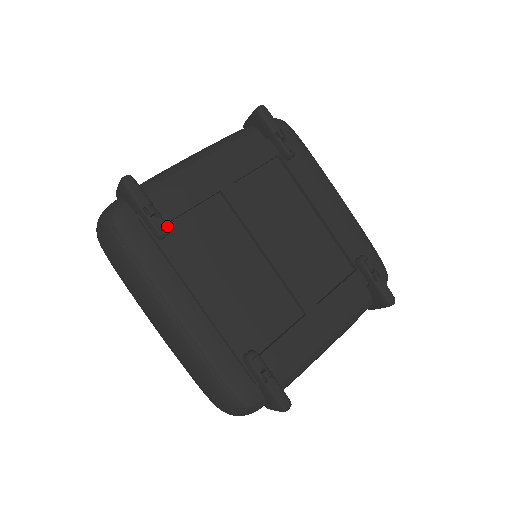
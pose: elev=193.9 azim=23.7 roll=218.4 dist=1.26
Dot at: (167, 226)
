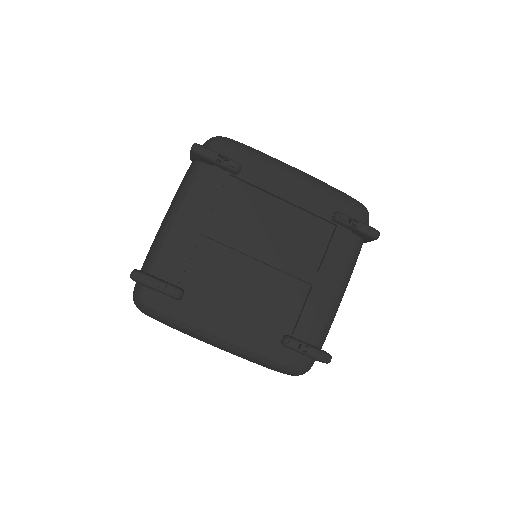
Dot at: (179, 290)
